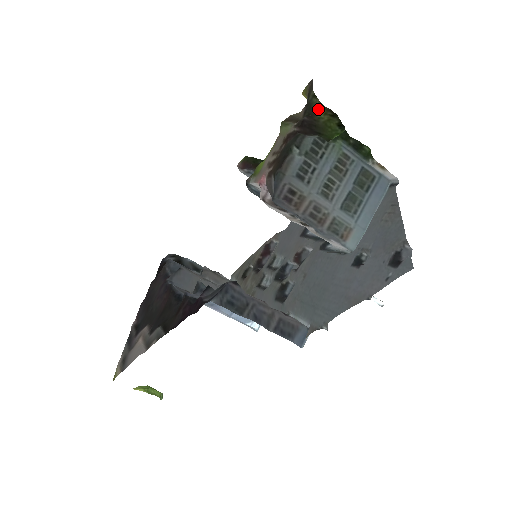
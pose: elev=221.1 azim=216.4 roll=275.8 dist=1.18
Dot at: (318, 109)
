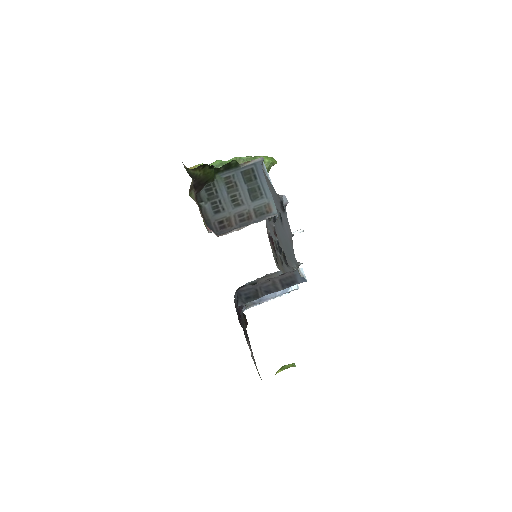
Dot at: (195, 172)
